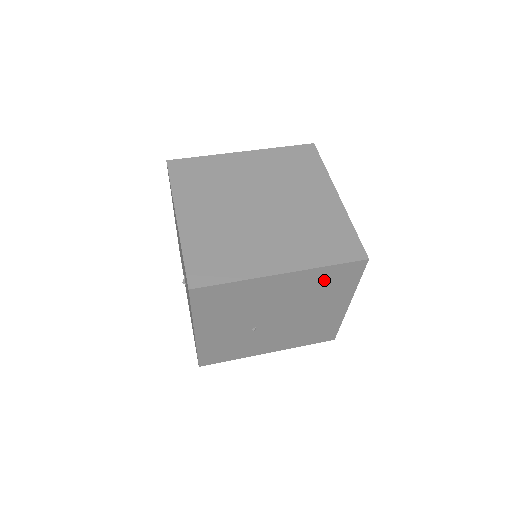
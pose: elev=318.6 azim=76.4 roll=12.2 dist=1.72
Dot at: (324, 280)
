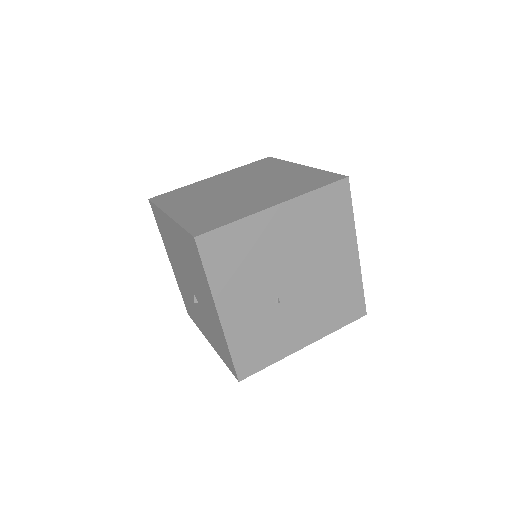
Dot at: (319, 212)
